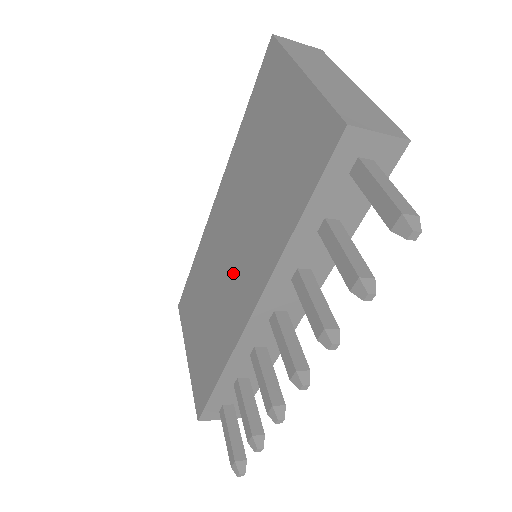
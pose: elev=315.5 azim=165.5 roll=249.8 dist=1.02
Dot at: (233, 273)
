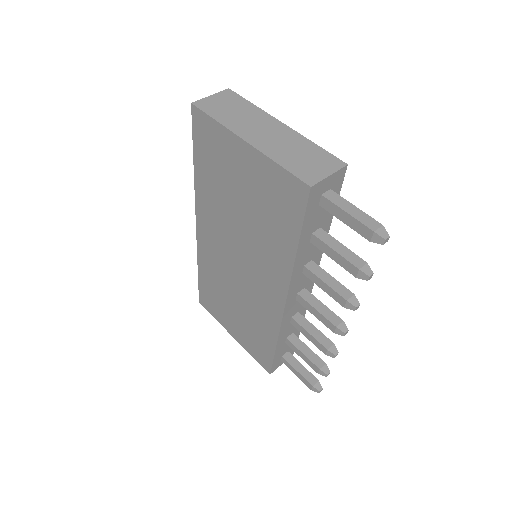
Dot at: (250, 279)
